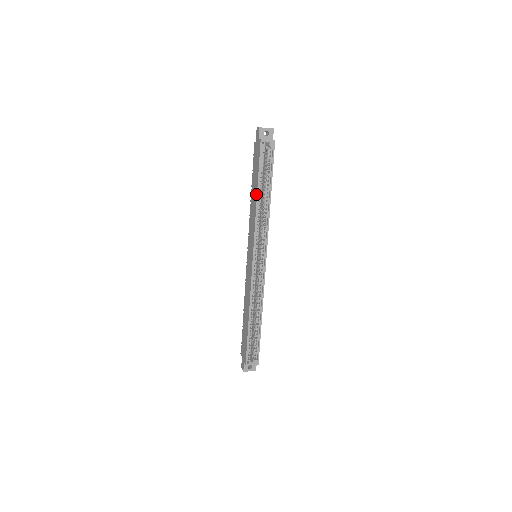
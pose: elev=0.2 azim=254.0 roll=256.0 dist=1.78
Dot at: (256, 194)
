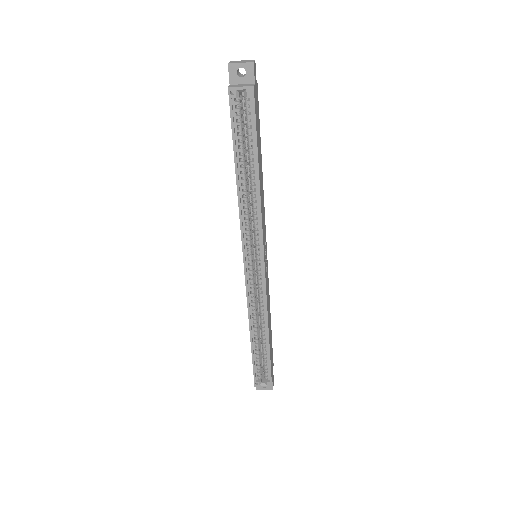
Dot at: occluded
